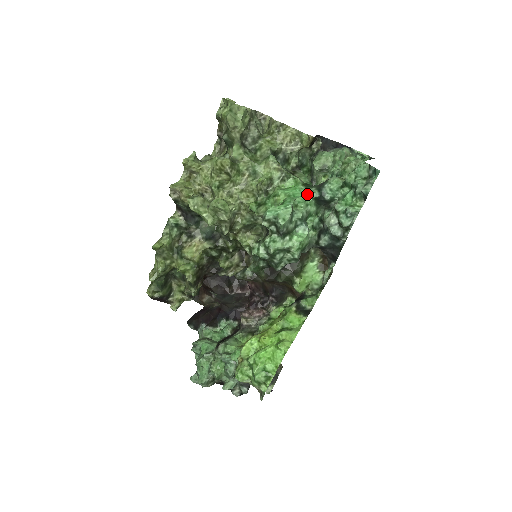
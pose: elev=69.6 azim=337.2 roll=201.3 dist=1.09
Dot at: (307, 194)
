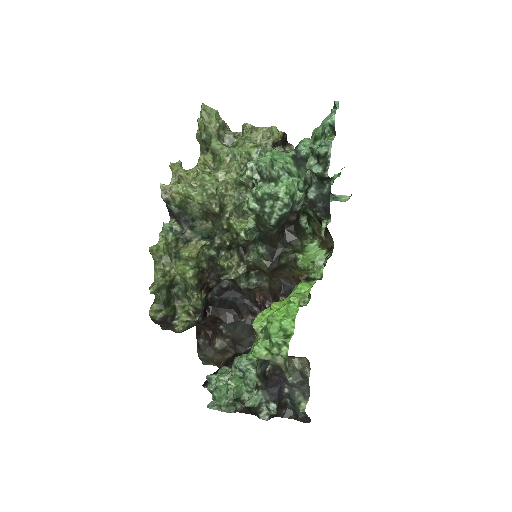
Dot at: (284, 155)
